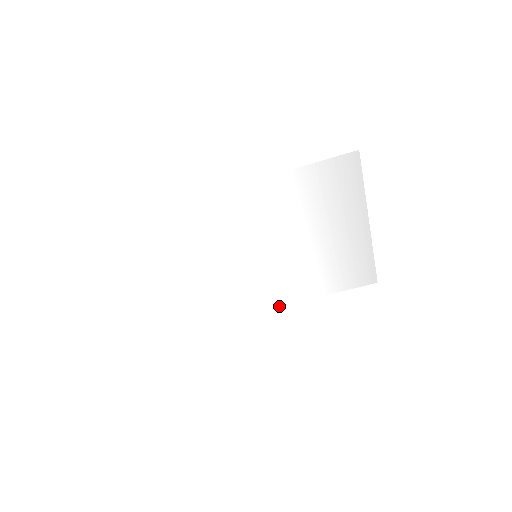
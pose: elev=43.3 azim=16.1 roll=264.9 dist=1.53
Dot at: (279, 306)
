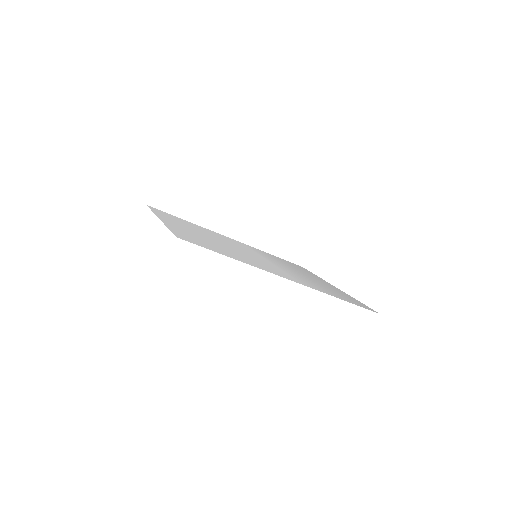
Dot at: (233, 239)
